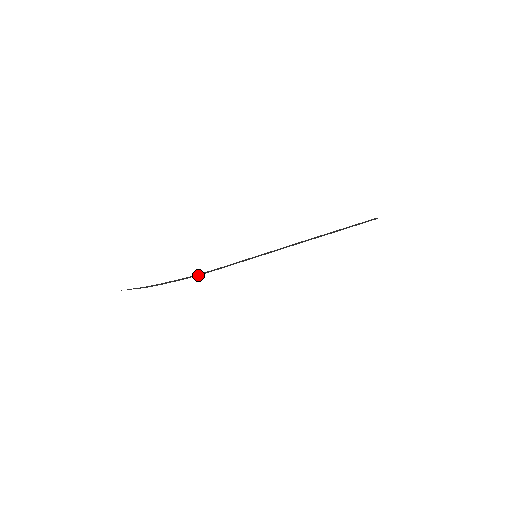
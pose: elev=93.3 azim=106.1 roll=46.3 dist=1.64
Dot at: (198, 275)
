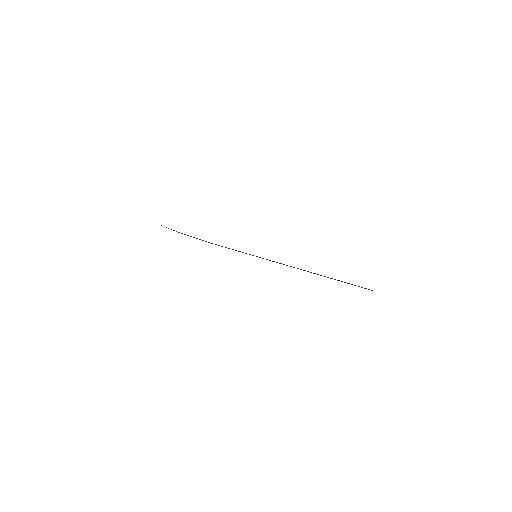
Dot at: (208, 242)
